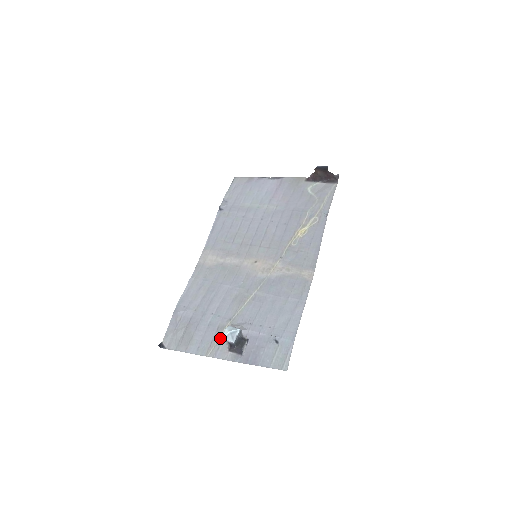
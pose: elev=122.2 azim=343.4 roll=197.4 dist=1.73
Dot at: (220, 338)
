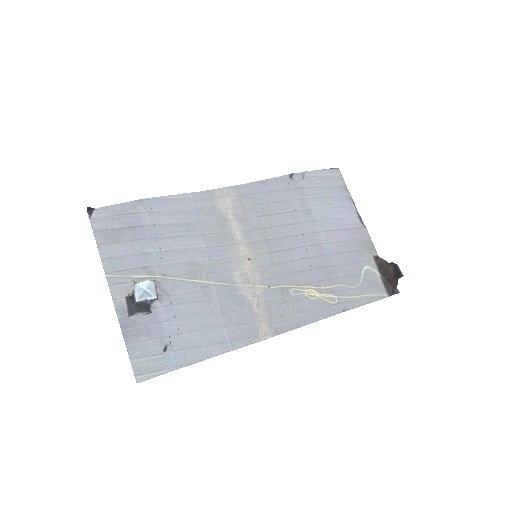
Dot at: (136, 277)
